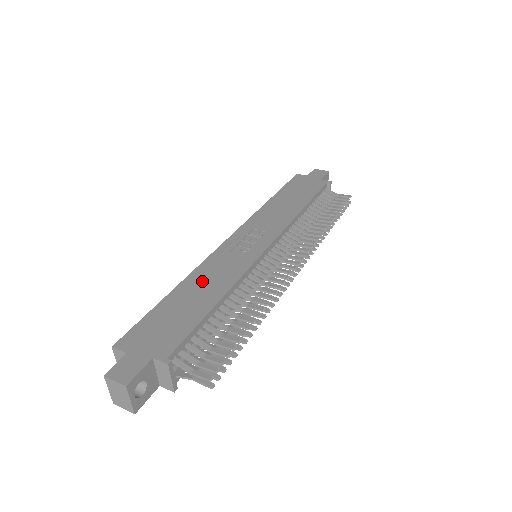
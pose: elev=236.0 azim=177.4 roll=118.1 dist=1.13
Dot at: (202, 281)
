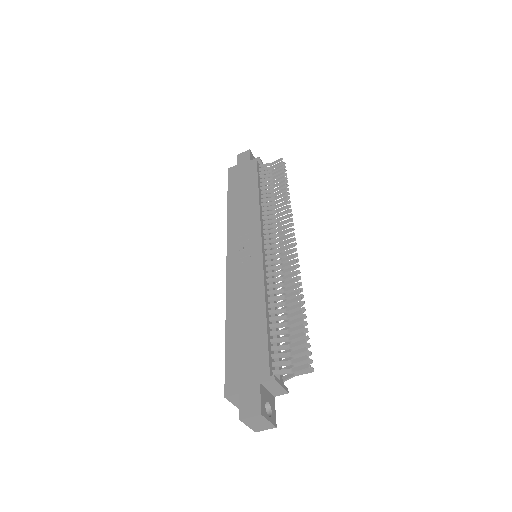
Dot at: (240, 304)
